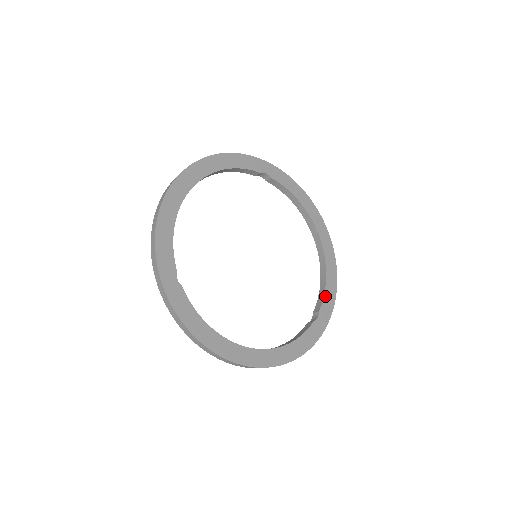
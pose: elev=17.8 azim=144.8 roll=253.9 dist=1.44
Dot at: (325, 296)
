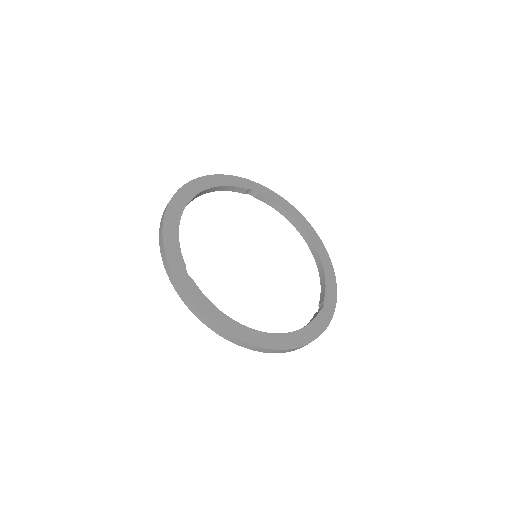
Dot at: (327, 288)
